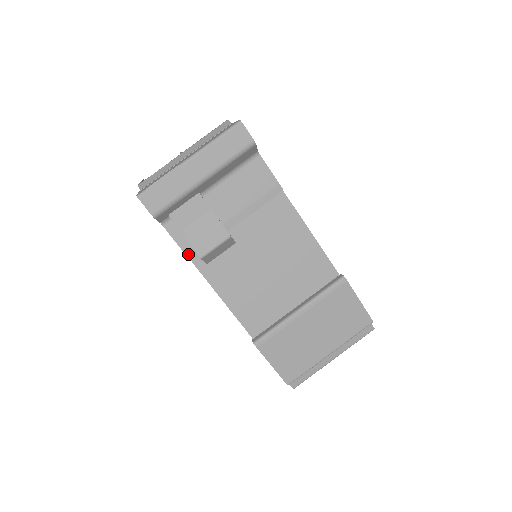
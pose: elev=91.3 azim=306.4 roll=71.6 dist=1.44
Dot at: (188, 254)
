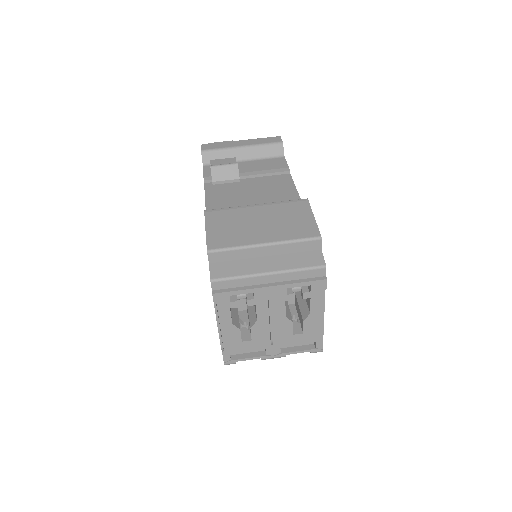
Dot at: (205, 178)
